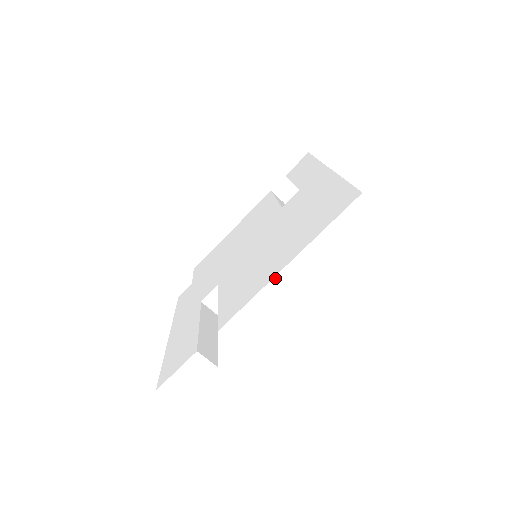
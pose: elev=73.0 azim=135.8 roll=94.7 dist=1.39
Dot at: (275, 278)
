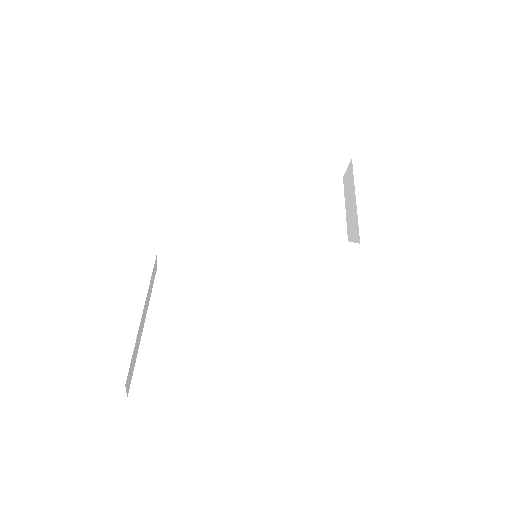
Dot at: (279, 410)
